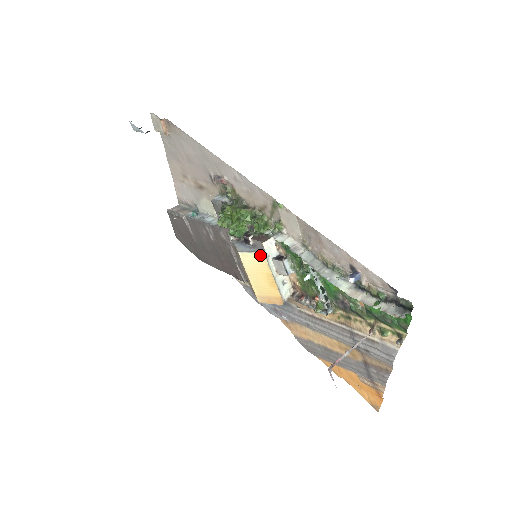
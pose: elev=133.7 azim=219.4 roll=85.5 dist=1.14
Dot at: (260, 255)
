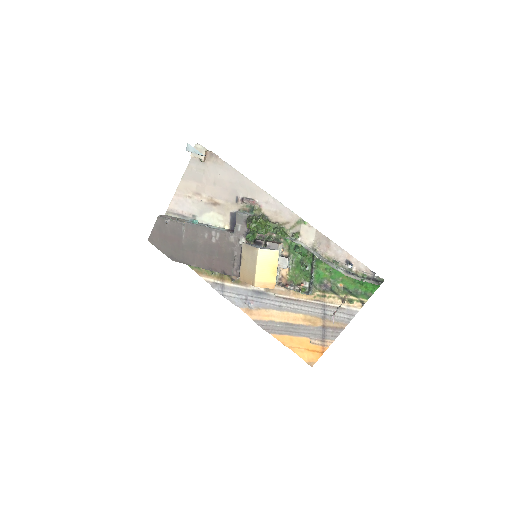
Dot at: (275, 252)
